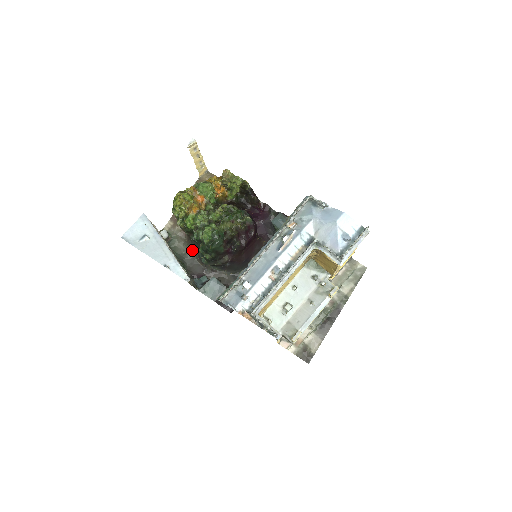
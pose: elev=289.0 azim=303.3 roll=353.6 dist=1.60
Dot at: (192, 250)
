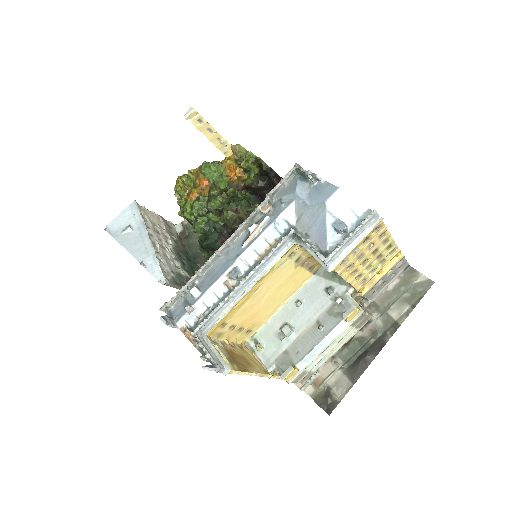
Dot at: occluded
